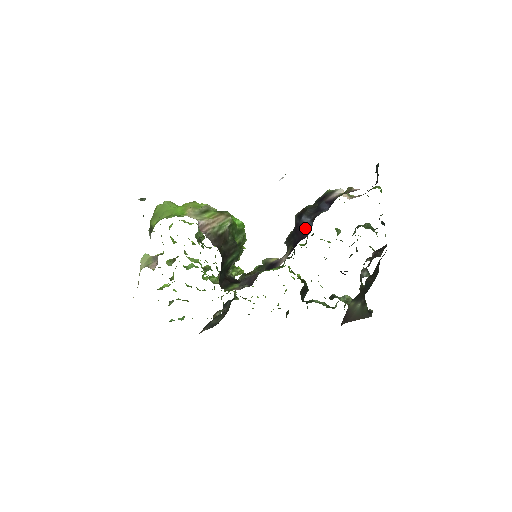
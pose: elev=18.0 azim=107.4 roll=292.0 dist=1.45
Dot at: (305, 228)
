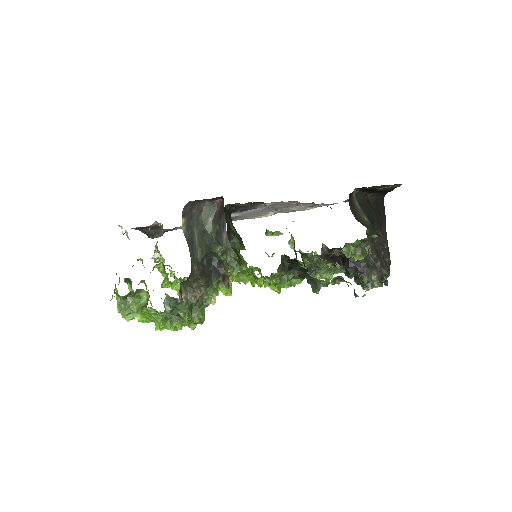
Dot at: occluded
